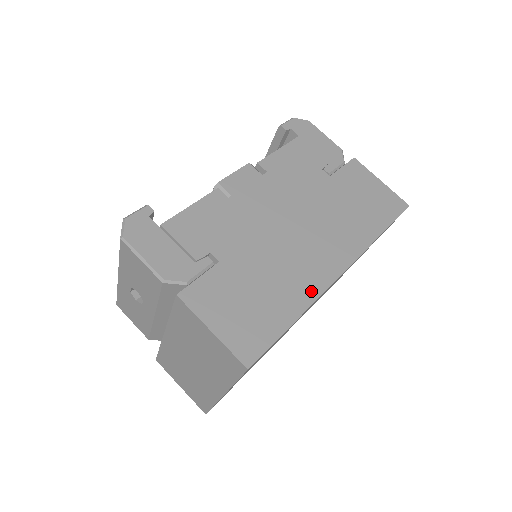
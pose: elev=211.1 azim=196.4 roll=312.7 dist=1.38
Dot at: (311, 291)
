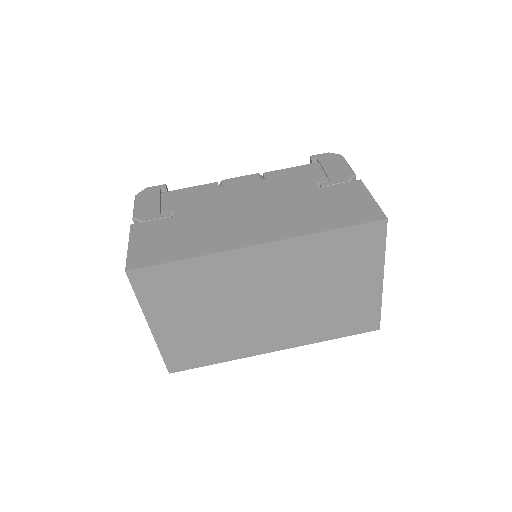
Dot at: (218, 247)
